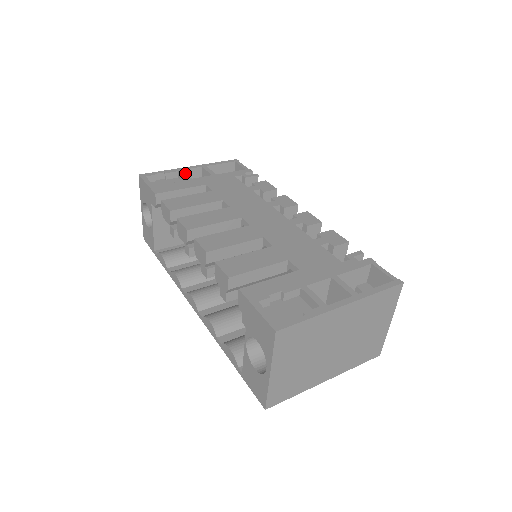
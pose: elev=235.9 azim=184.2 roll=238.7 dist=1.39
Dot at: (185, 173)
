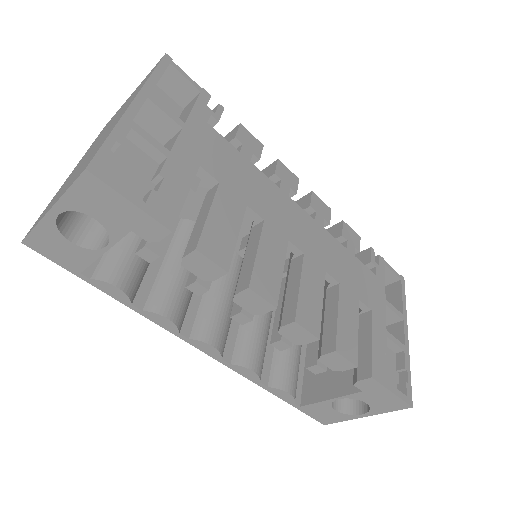
Dot at: (148, 134)
